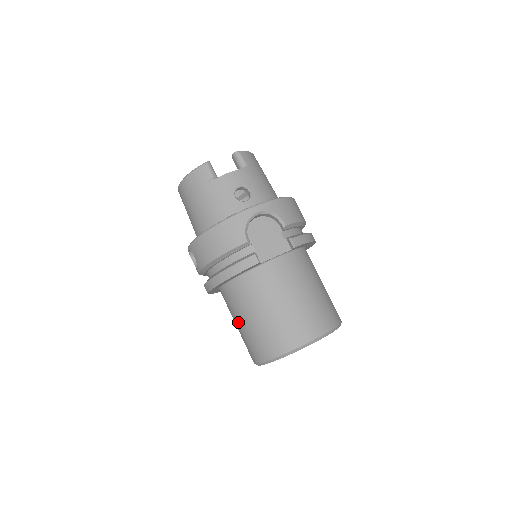
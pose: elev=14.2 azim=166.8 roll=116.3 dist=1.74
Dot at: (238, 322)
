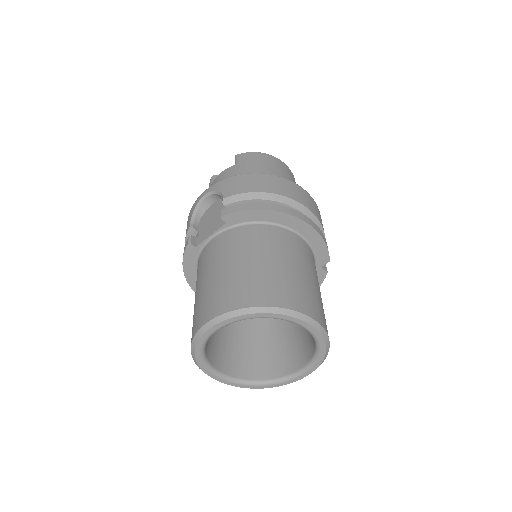
Dot at: occluded
